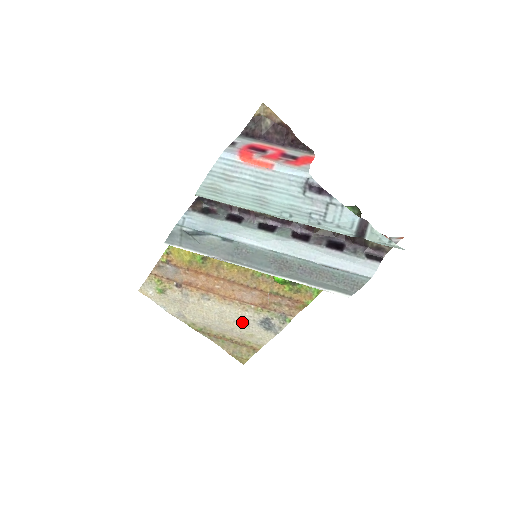
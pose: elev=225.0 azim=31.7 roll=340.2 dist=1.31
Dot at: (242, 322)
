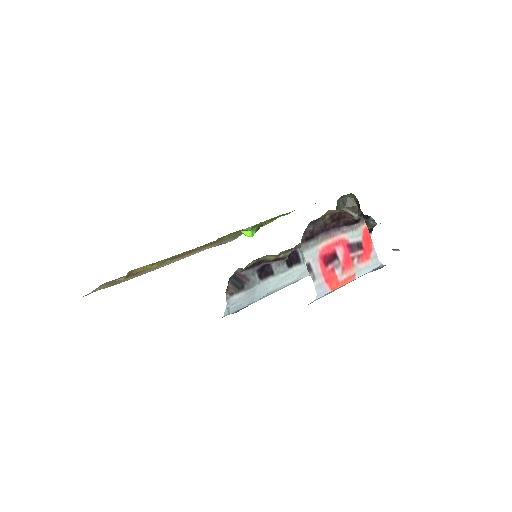
Dot at: occluded
